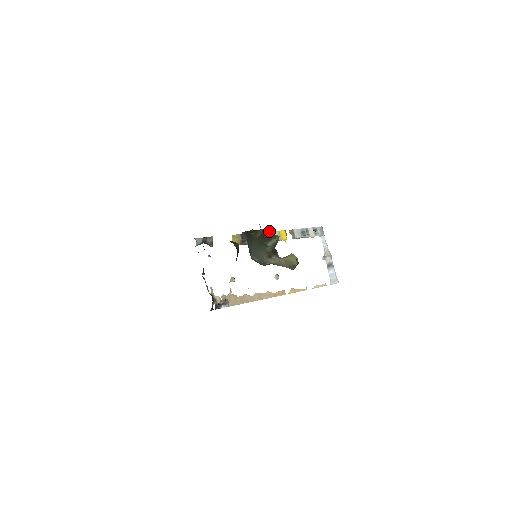
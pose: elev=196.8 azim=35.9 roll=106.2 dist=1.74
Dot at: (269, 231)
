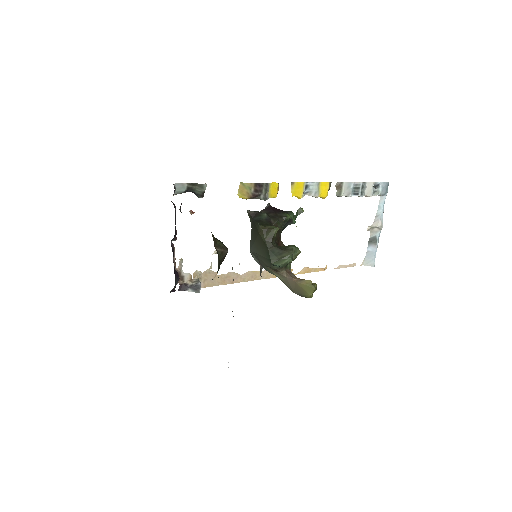
Dot at: occluded
